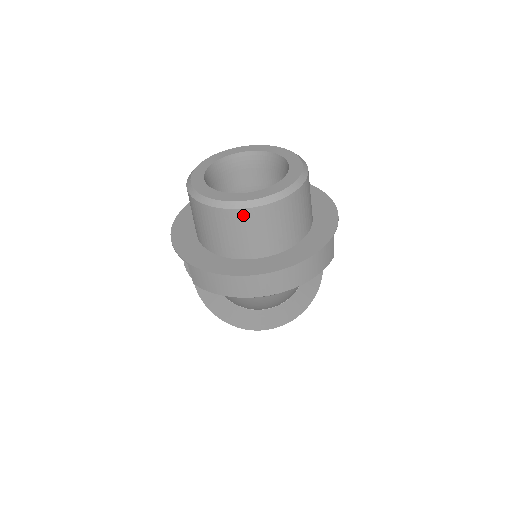
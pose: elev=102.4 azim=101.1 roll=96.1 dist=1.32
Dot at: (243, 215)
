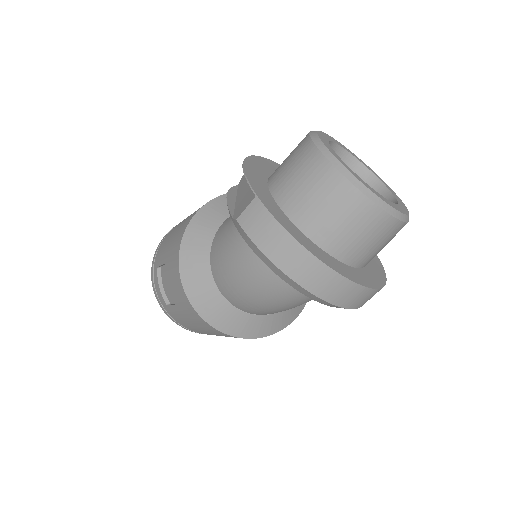
Dot at: (356, 199)
